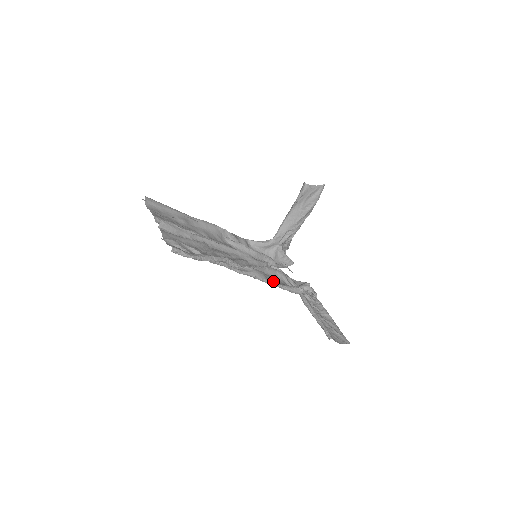
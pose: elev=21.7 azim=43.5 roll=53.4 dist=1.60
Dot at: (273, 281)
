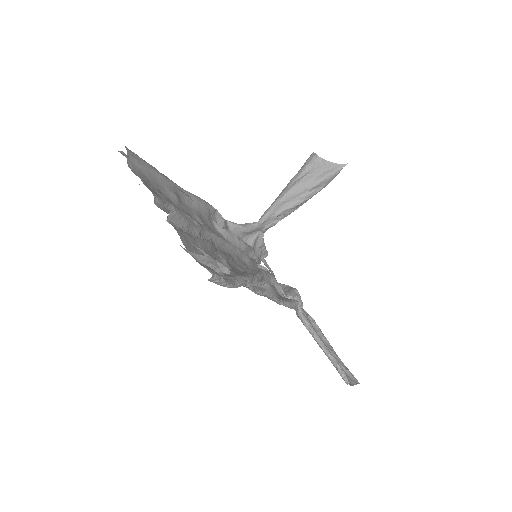
Dot at: occluded
